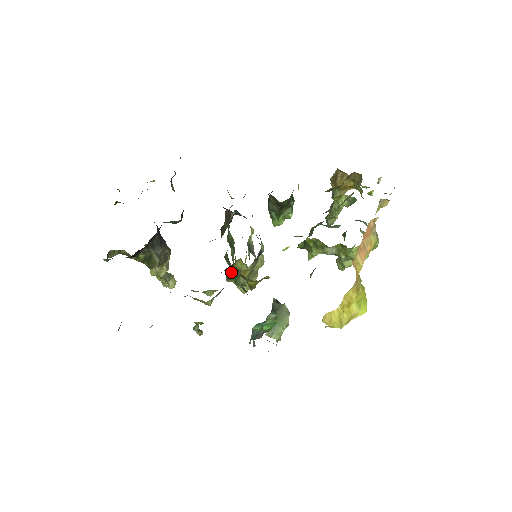
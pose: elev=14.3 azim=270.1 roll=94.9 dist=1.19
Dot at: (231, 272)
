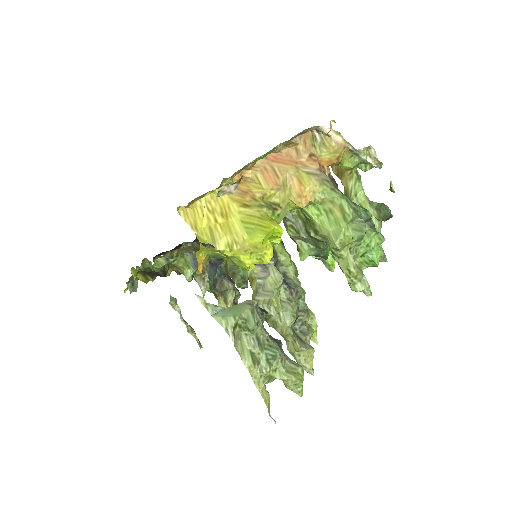
Dot at: occluded
